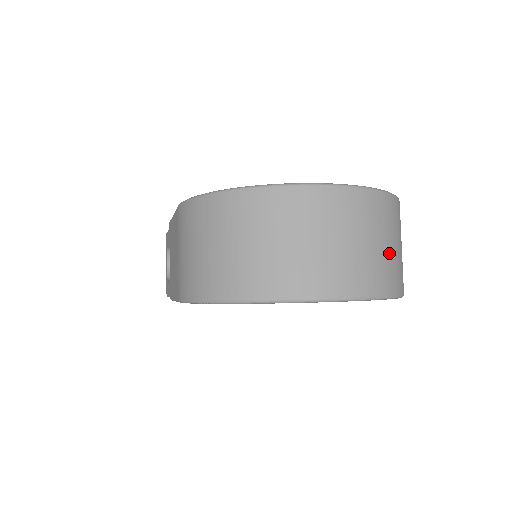
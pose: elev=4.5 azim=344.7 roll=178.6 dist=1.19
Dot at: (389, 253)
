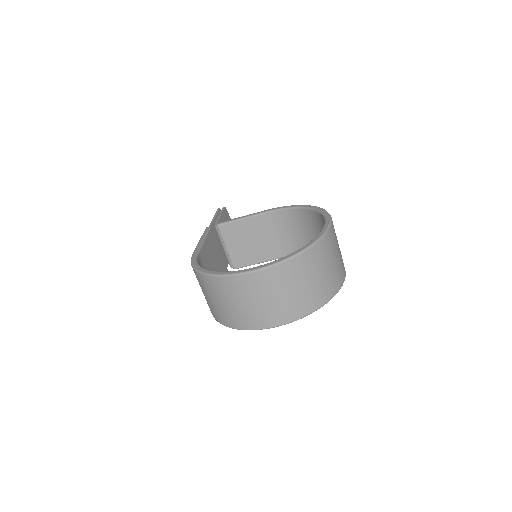
Dot at: (306, 290)
